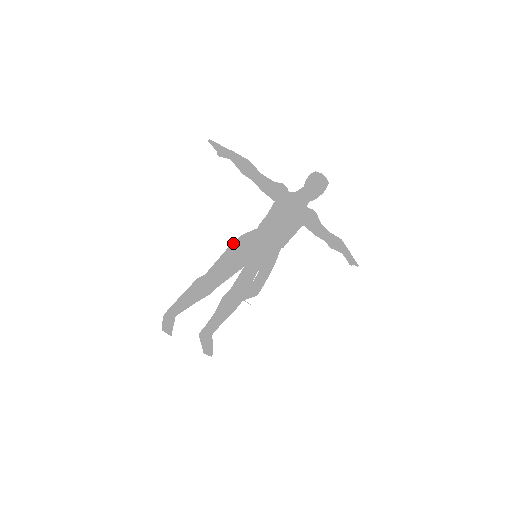
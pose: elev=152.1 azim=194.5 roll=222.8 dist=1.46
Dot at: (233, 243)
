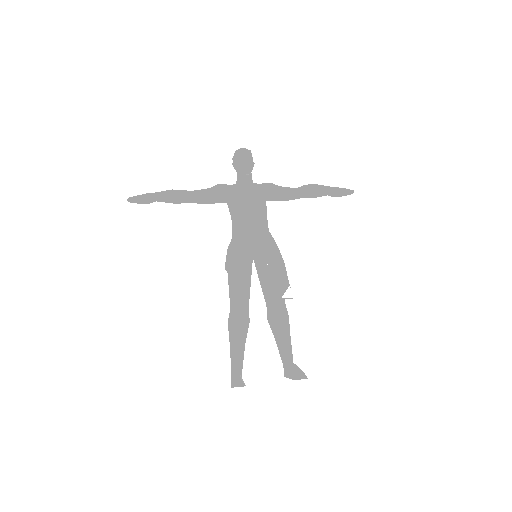
Dot at: (225, 262)
